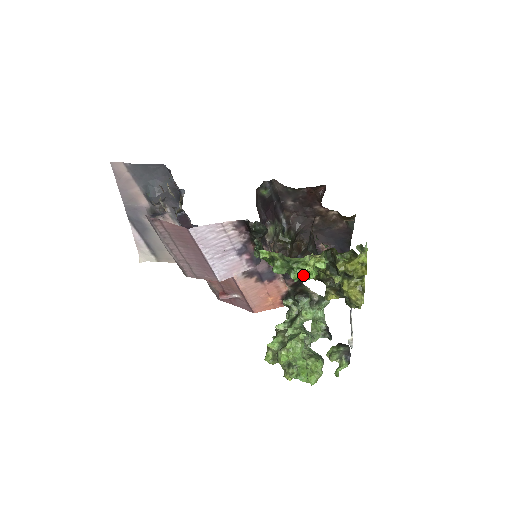
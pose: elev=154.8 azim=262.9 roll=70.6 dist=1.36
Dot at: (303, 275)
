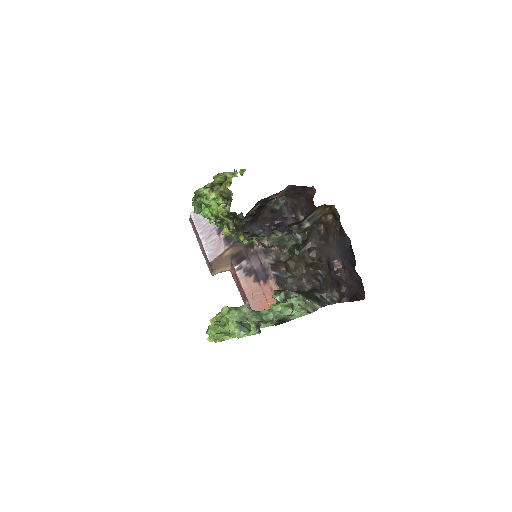
Dot at: (210, 213)
